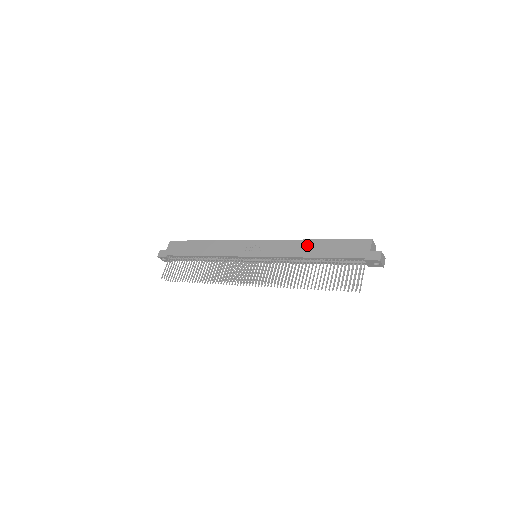
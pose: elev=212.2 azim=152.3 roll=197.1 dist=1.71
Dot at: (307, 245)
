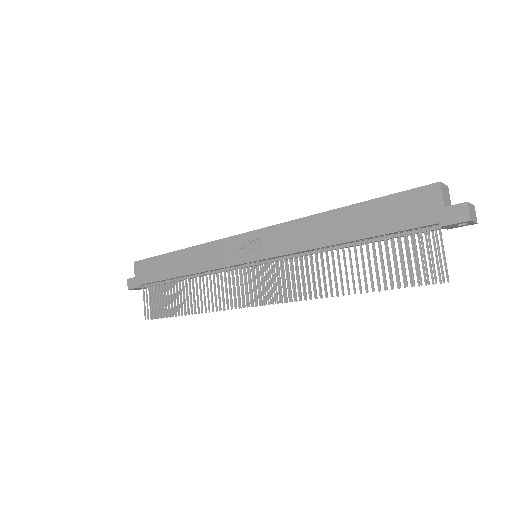
Dot at: (328, 222)
